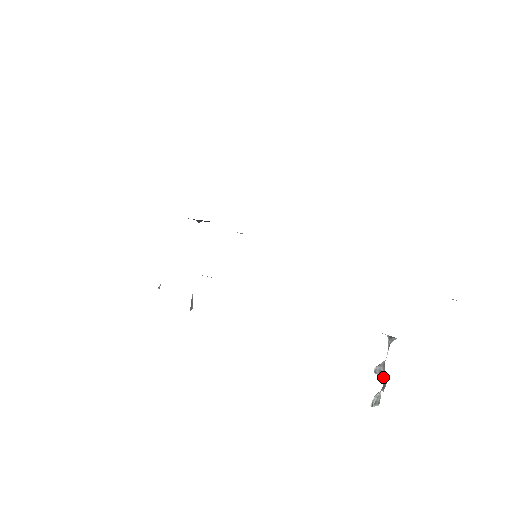
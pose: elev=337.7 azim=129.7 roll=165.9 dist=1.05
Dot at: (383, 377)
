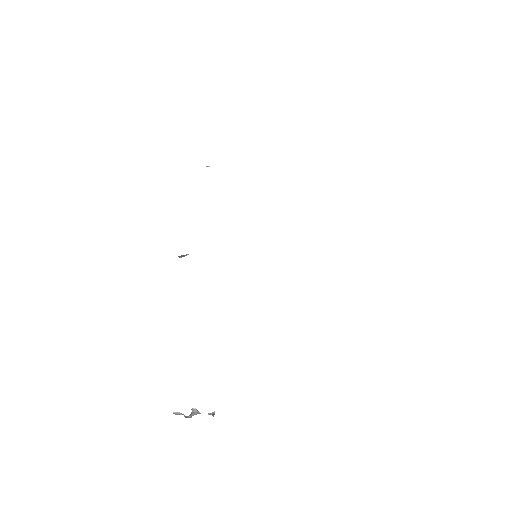
Dot at: (192, 415)
